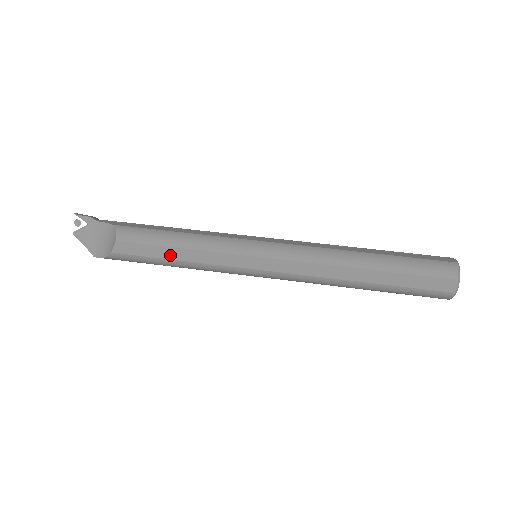
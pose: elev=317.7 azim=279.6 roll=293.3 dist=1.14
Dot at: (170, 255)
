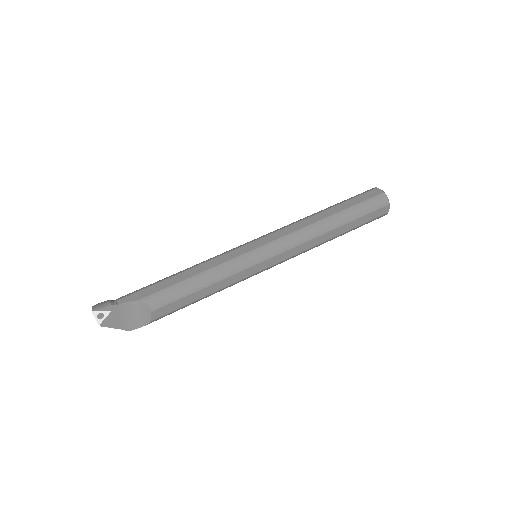
Dot at: (200, 296)
